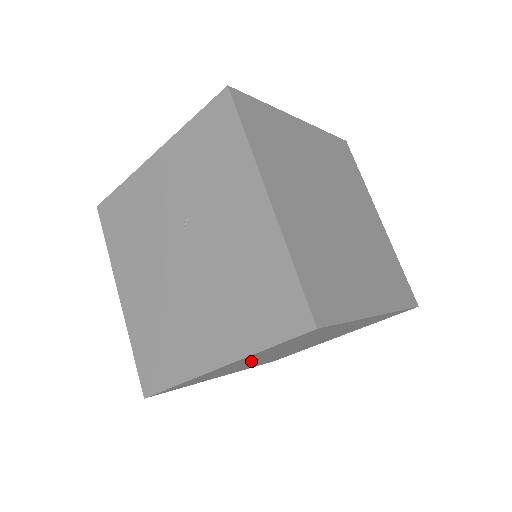
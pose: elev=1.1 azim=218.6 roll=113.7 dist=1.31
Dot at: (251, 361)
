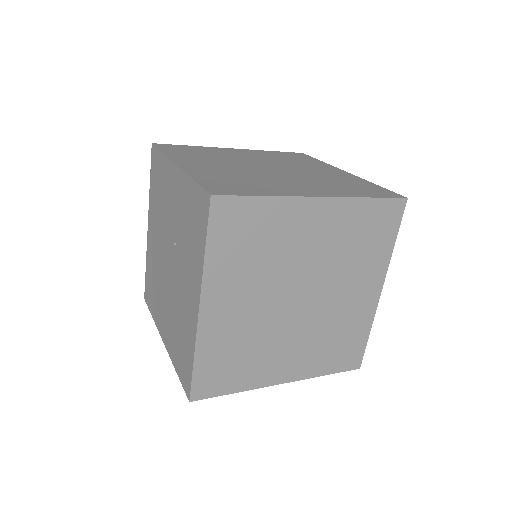
Dot at: occluded
